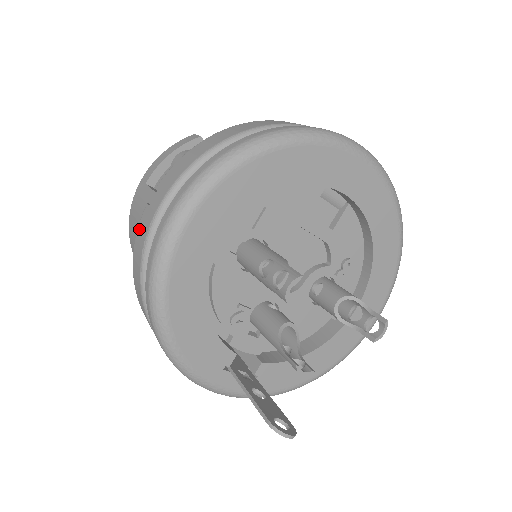
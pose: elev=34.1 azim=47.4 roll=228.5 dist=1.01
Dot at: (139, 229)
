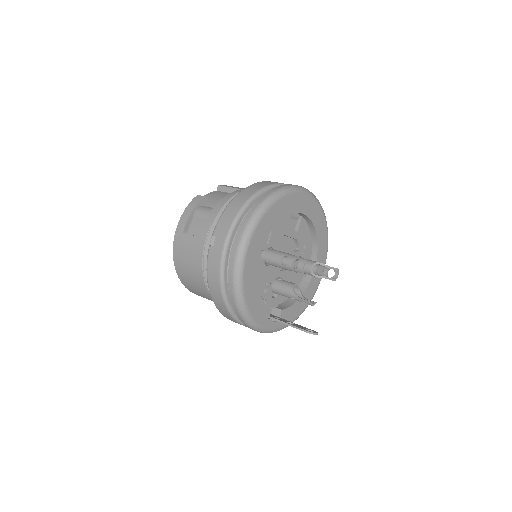
Dot at: (210, 260)
